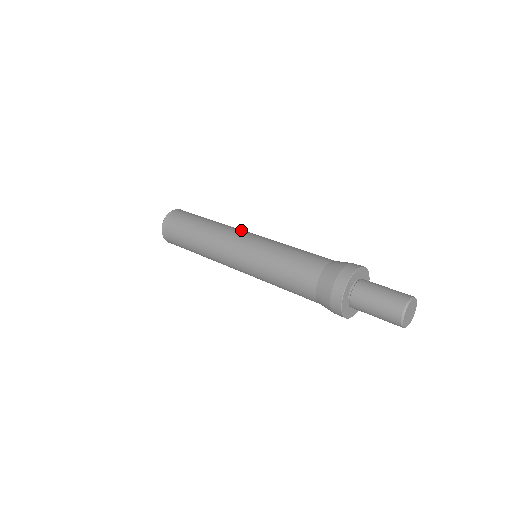
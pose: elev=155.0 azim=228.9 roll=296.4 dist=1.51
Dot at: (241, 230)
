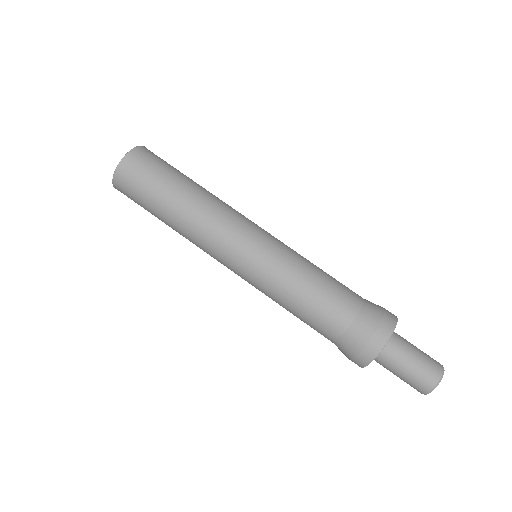
Dot at: (222, 242)
